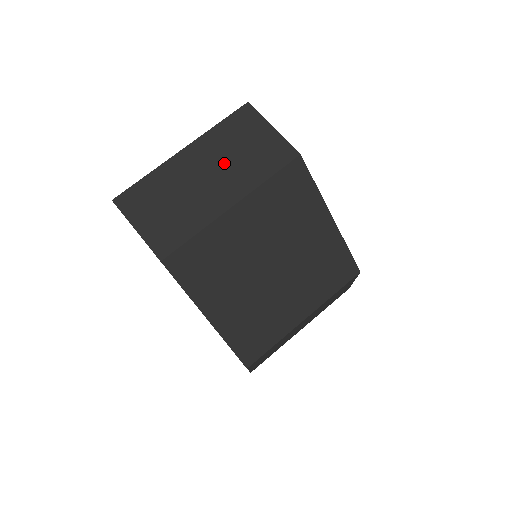
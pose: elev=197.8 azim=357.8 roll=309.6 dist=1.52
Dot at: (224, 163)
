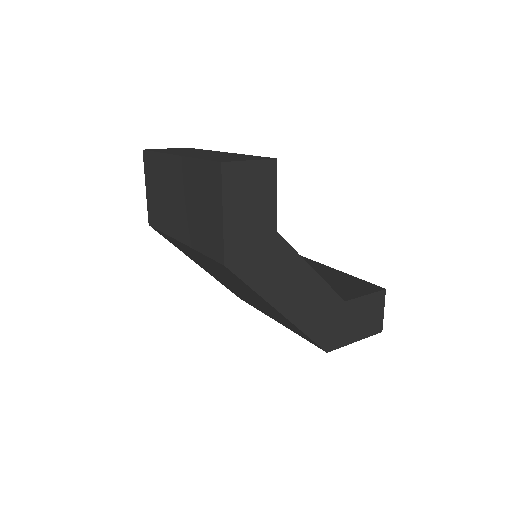
Dot at: (188, 202)
